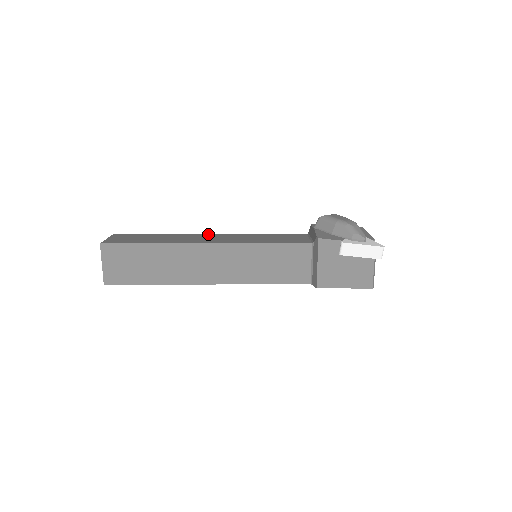
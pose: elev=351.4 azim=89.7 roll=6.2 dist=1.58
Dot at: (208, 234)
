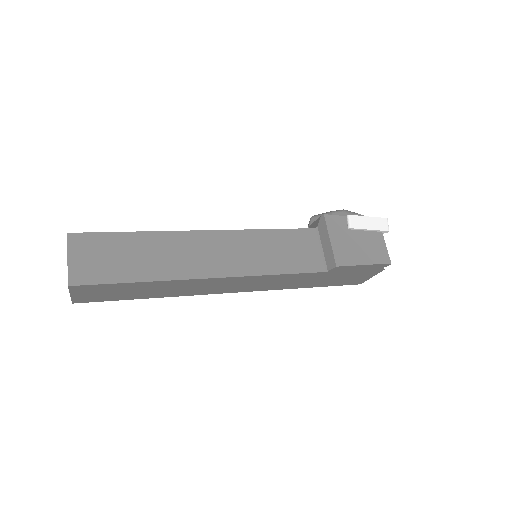
Dot at: occluded
